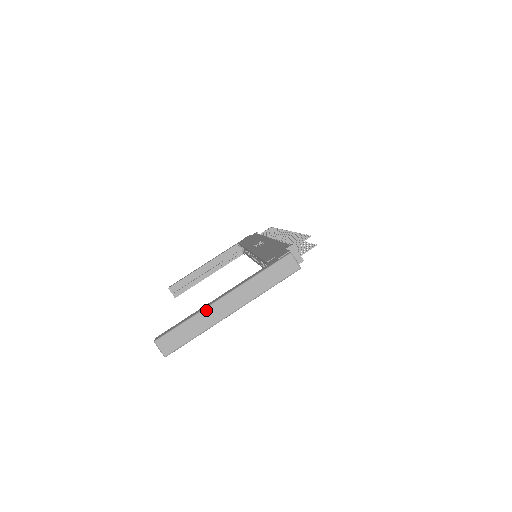
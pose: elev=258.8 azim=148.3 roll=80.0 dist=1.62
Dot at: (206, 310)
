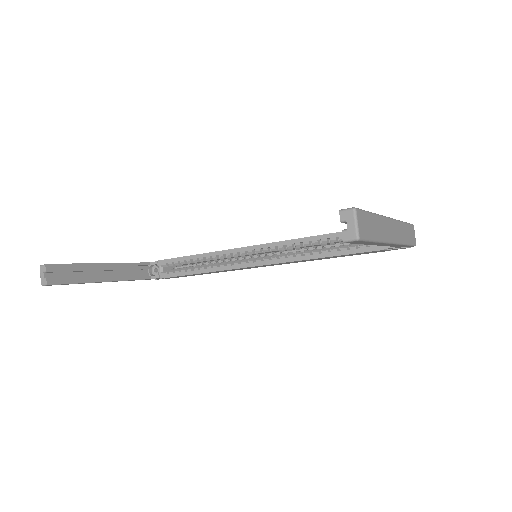
Dot at: (383, 218)
